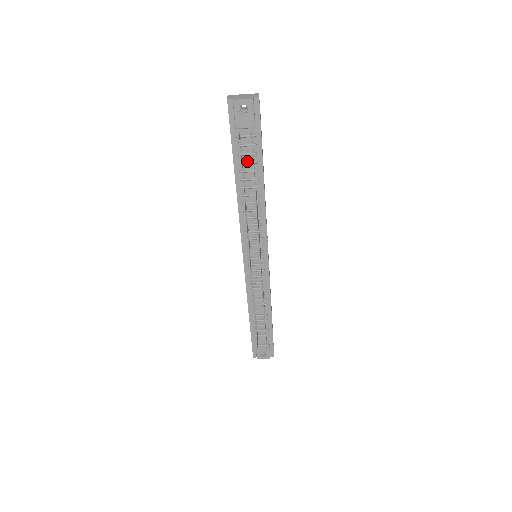
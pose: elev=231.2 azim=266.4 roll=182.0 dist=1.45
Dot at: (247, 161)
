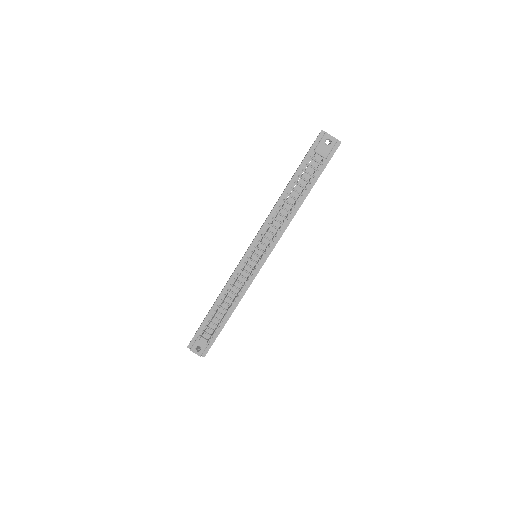
Dot at: (304, 178)
